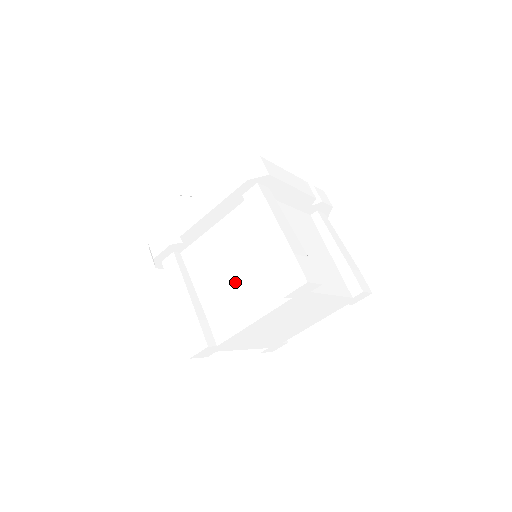
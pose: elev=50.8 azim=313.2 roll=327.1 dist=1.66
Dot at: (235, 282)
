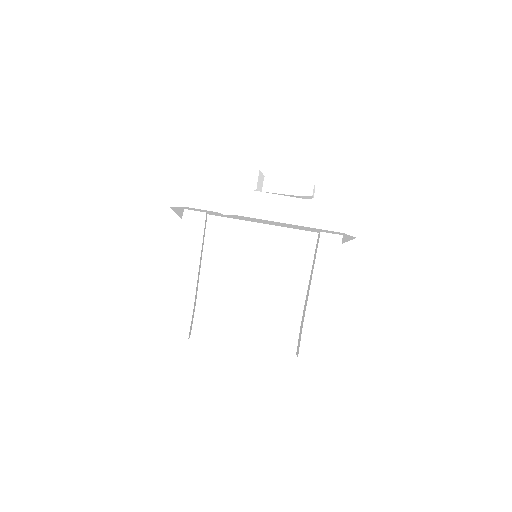
Dot at: (251, 296)
